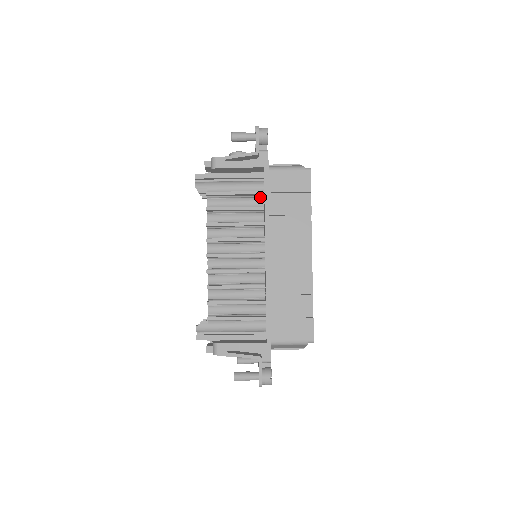
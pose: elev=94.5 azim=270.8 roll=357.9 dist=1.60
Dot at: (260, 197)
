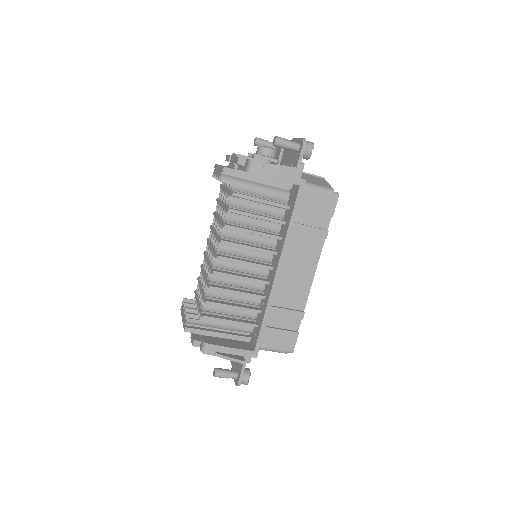
Dot at: (282, 208)
